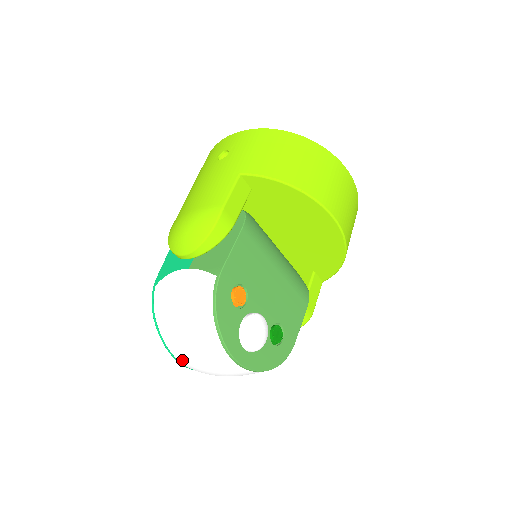
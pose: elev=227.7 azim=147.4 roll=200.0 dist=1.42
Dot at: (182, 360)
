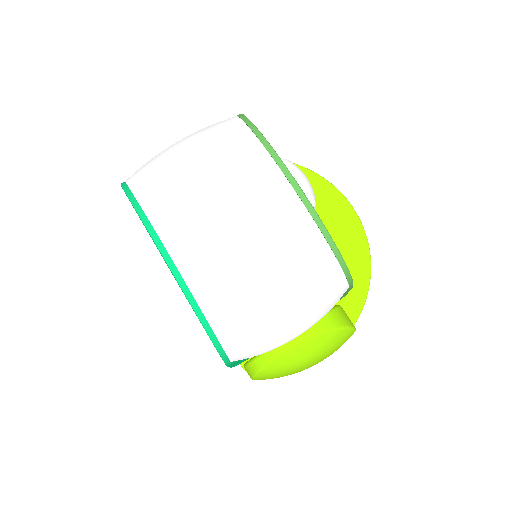
Dot at: (171, 215)
